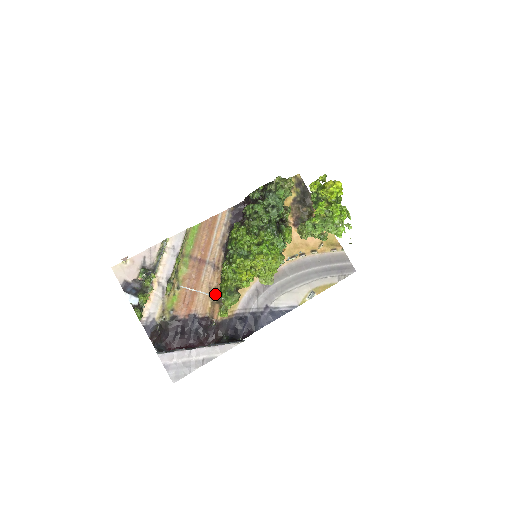
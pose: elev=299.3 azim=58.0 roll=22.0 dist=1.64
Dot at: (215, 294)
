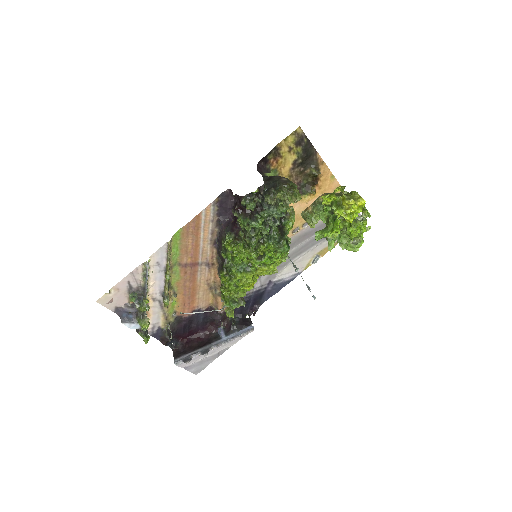
Dot at: (215, 288)
